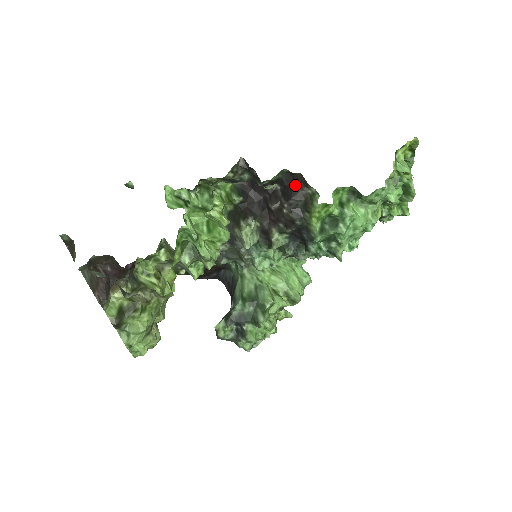
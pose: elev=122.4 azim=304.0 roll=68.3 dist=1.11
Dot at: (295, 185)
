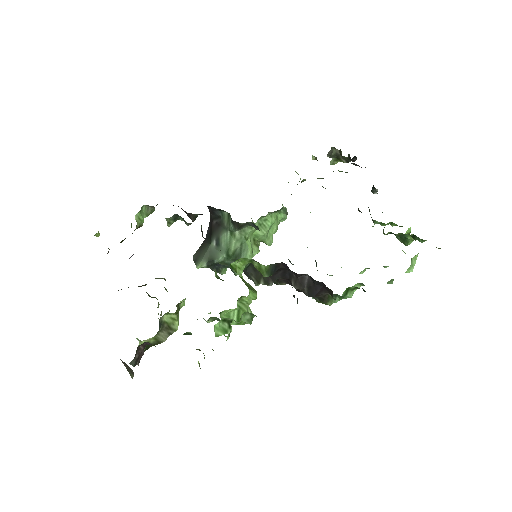
Dot at: (322, 289)
